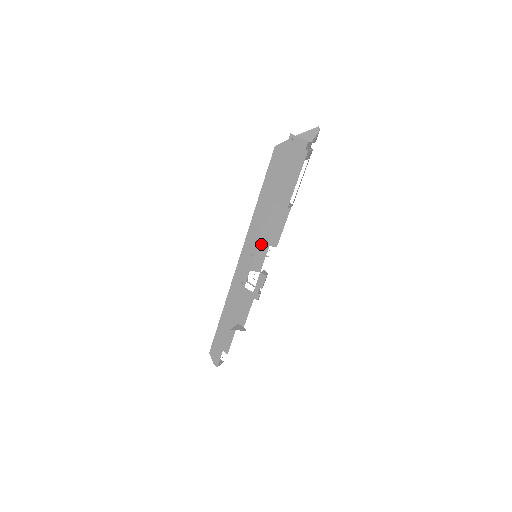
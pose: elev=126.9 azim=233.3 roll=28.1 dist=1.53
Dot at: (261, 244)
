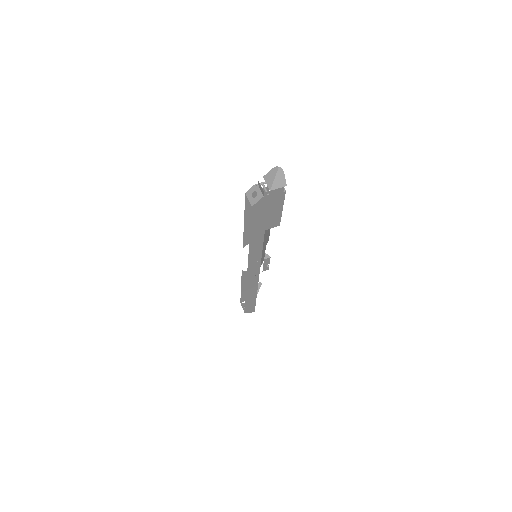
Dot at: occluded
